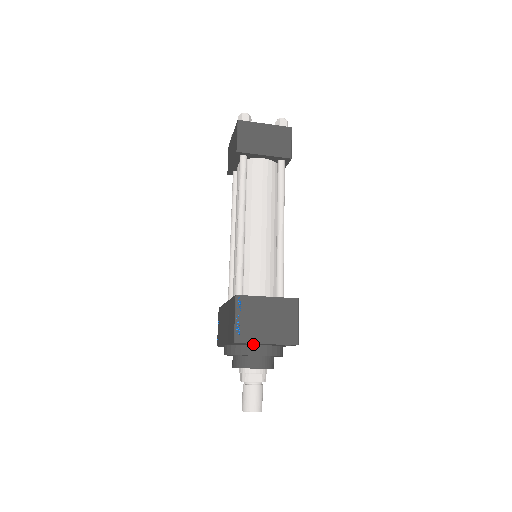
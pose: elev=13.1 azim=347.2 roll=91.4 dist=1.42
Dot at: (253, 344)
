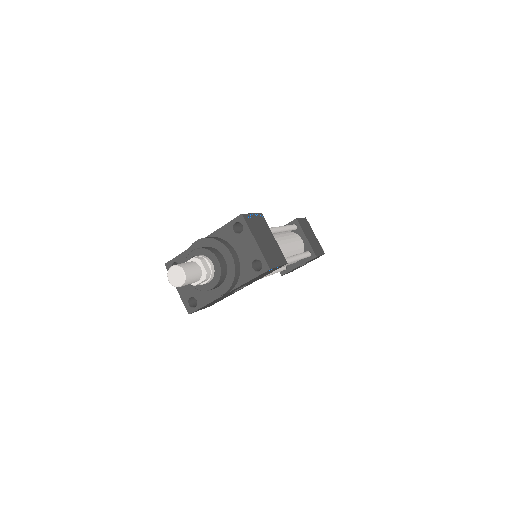
Dot at: (238, 242)
